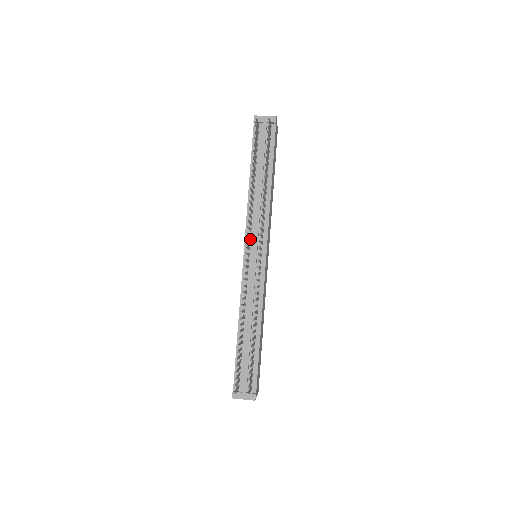
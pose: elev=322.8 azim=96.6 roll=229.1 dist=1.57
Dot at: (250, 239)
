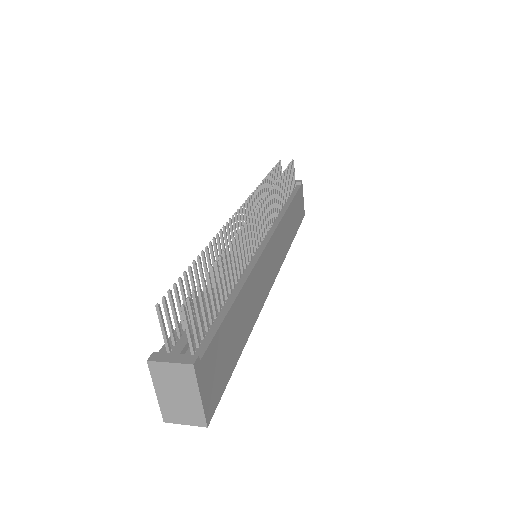
Dot at: occluded
